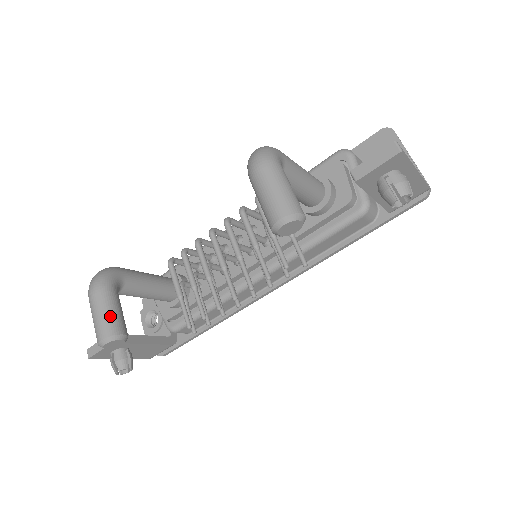
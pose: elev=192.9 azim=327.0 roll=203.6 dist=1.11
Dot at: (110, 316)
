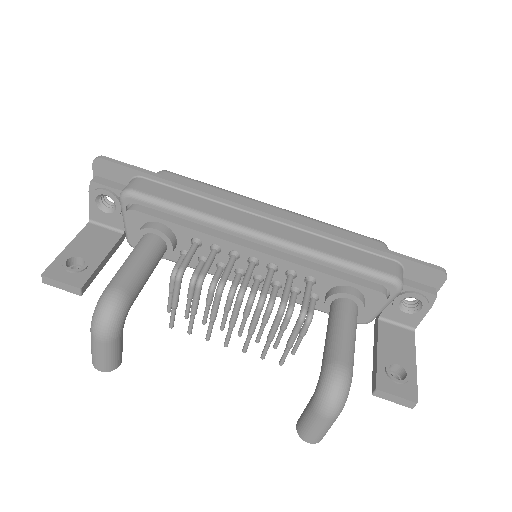
Dot at: (115, 359)
